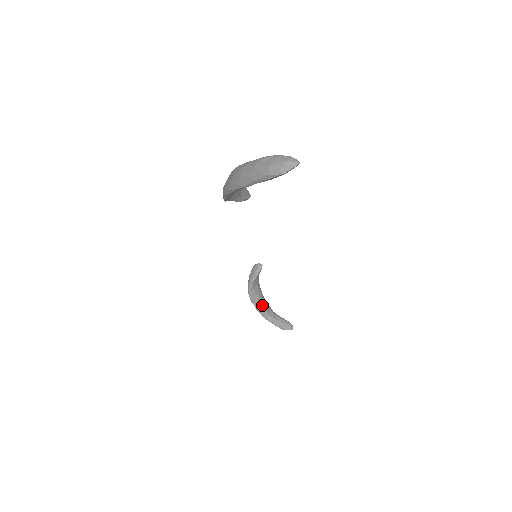
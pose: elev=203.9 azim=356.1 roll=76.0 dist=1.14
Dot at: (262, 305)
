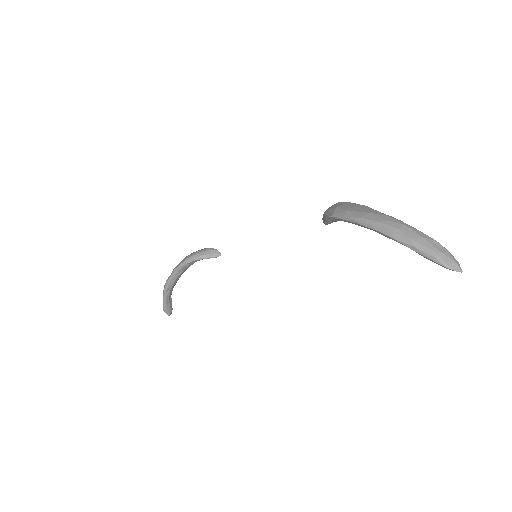
Dot at: (176, 280)
